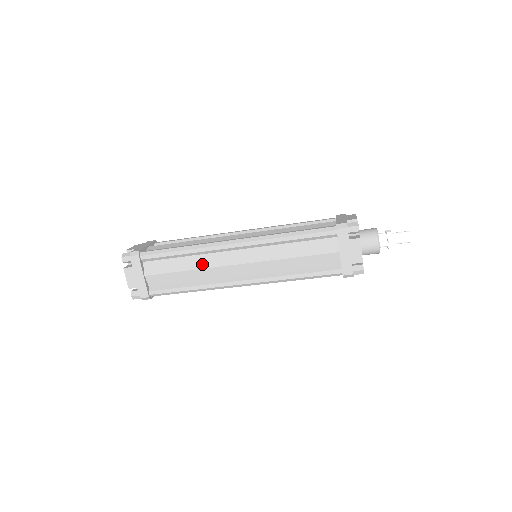
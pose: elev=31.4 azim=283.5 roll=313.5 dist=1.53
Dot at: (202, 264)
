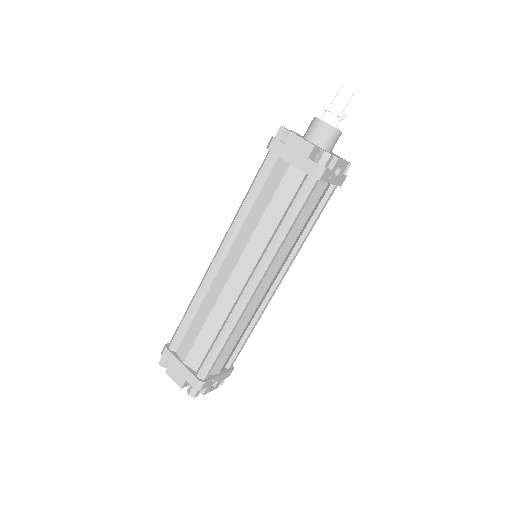
Dot at: (211, 303)
